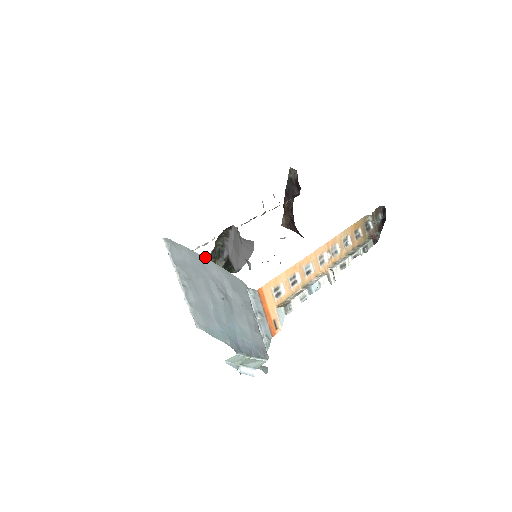
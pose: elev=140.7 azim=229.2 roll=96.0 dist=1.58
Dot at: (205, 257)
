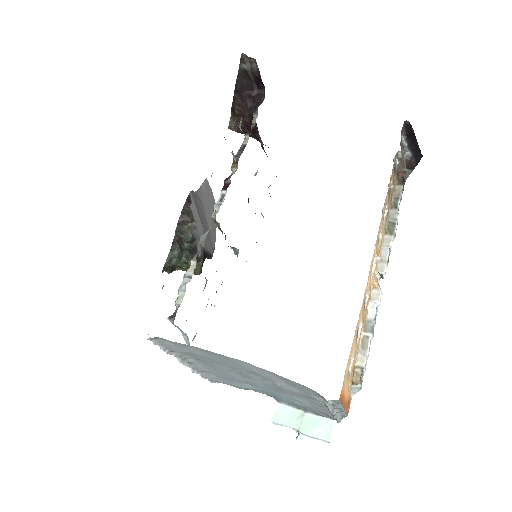
Dot at: (236, 359)
